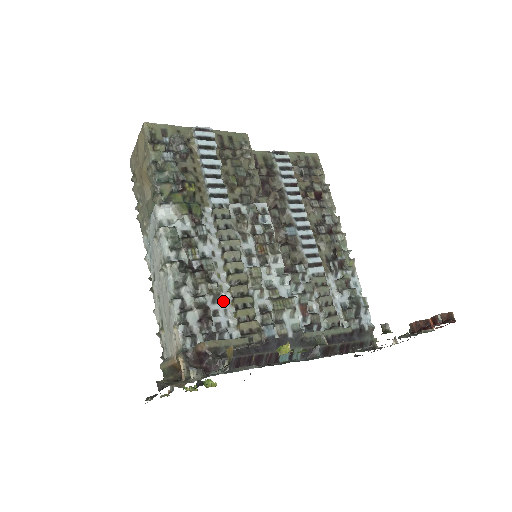
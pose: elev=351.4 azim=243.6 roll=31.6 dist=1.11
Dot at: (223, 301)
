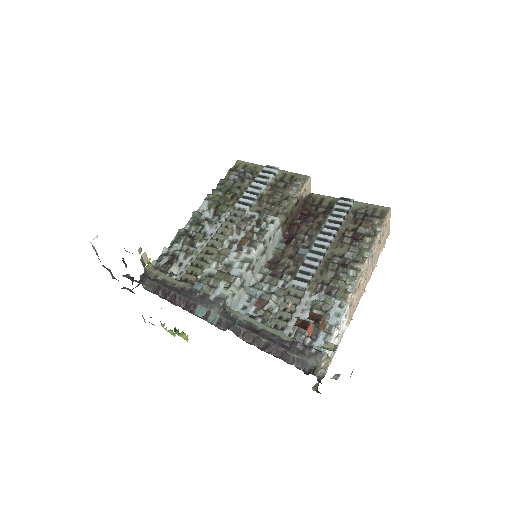
Dot at: (191, 260)
